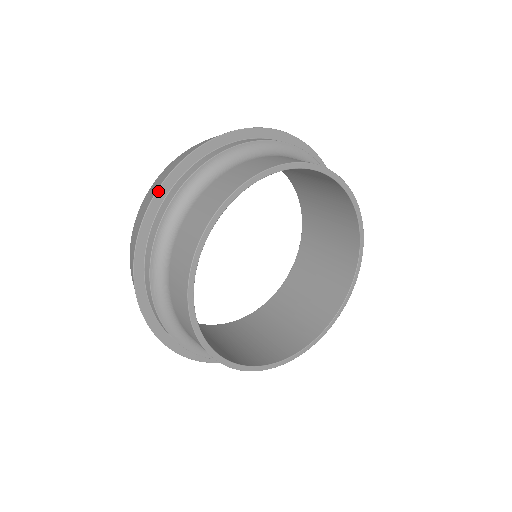
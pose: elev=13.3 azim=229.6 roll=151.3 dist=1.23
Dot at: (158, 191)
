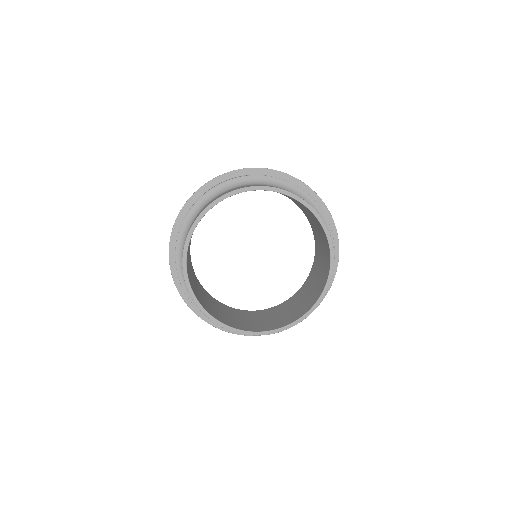
Dot at: (179, 215)
